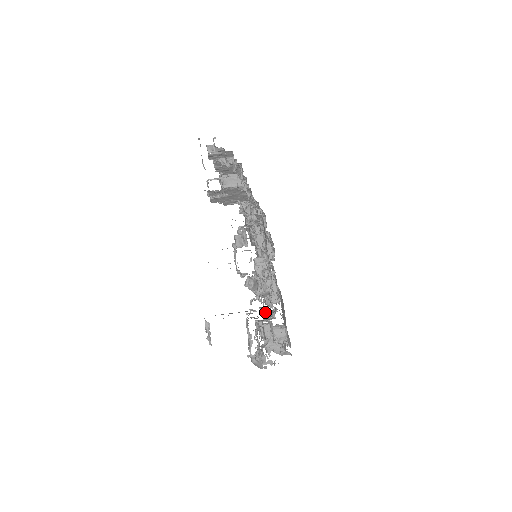
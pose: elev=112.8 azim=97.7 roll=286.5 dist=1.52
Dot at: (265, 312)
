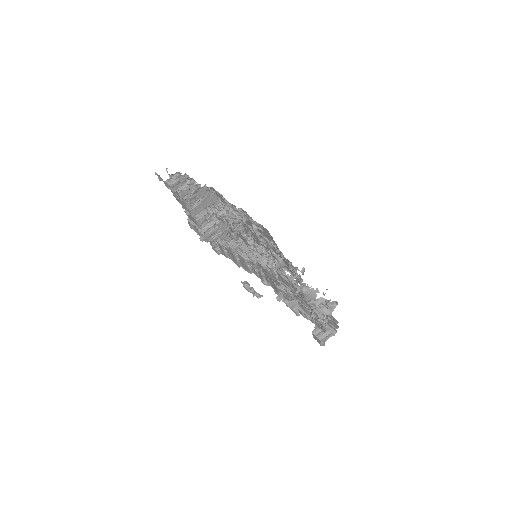
Dot at: occluded
